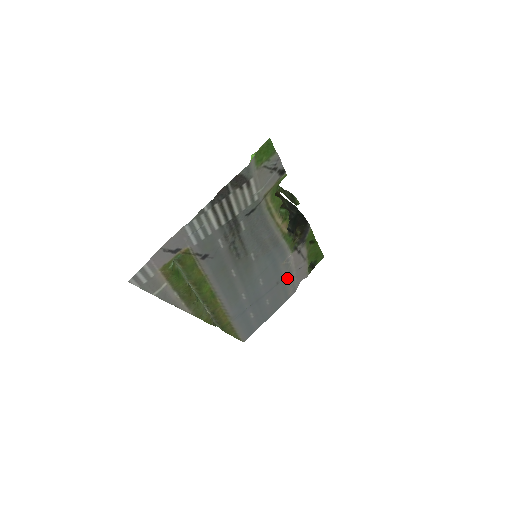
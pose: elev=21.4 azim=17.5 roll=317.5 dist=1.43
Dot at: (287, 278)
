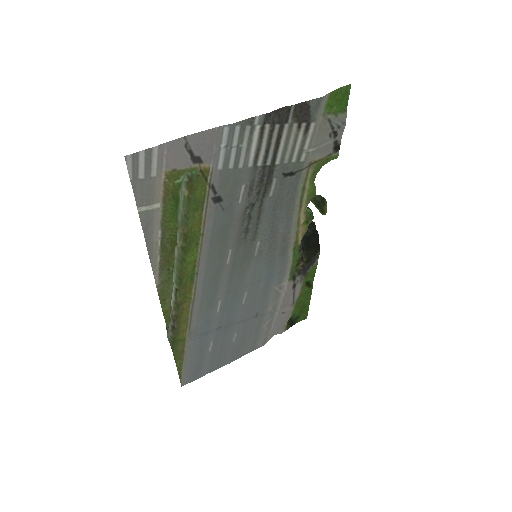
Dot at: (267, 316)
